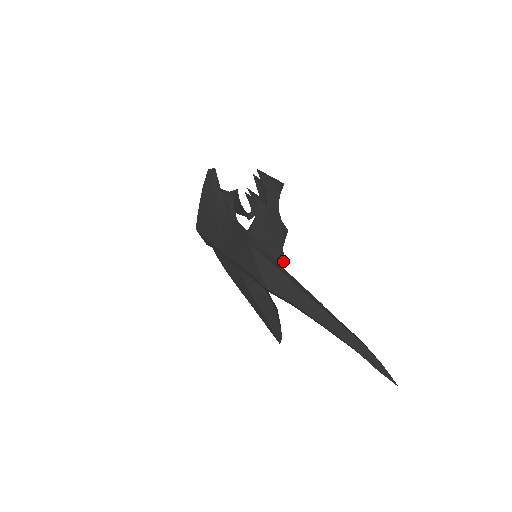
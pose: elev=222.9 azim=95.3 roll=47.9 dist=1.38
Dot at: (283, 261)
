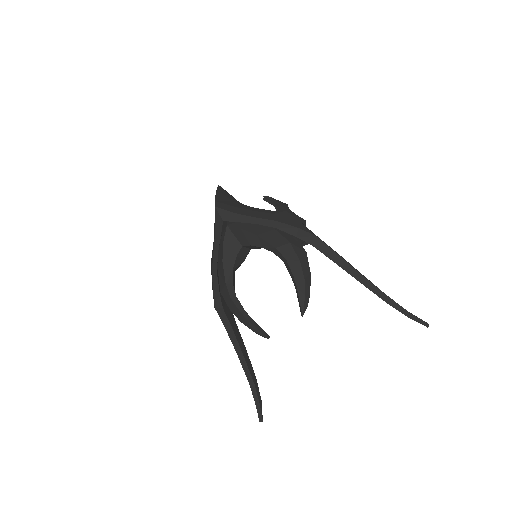
Dot at: occluded
